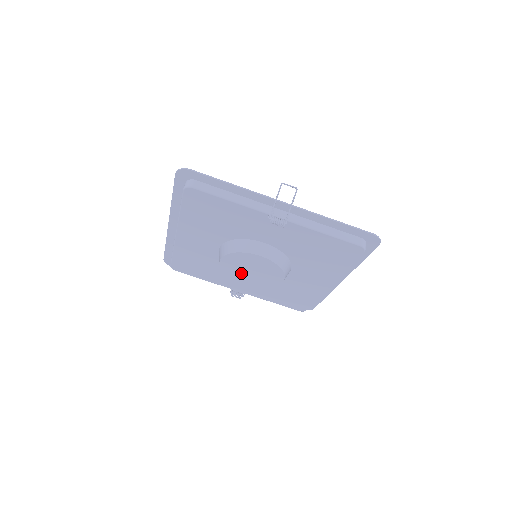
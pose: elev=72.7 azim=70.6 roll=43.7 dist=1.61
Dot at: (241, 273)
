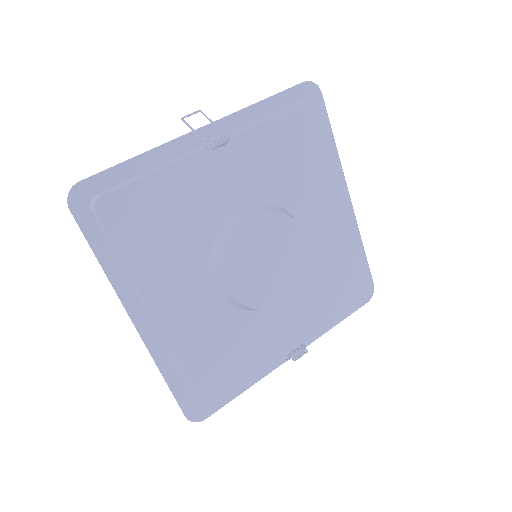
Dot at: (264, 283)
